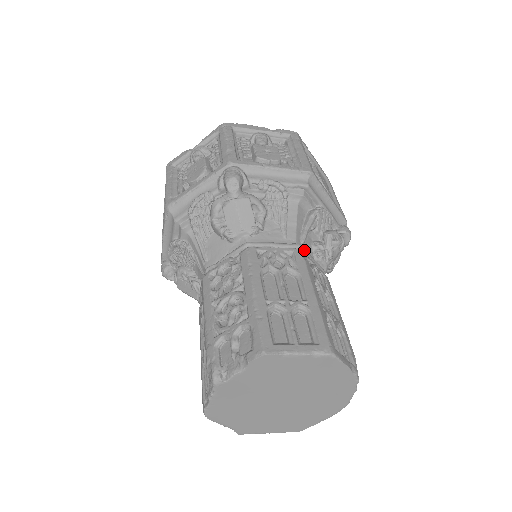
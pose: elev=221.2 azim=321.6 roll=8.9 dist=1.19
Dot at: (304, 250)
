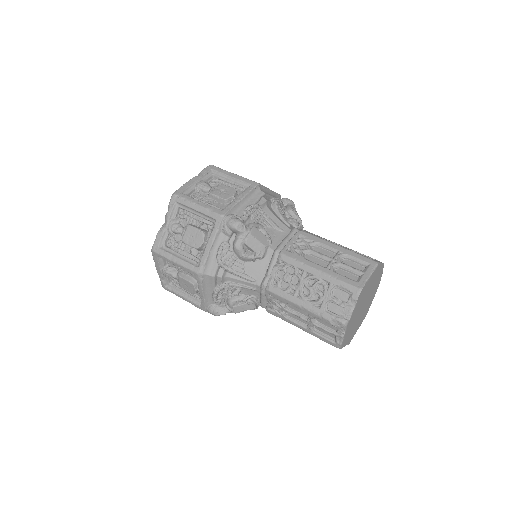
Dot at: (298, 229)
